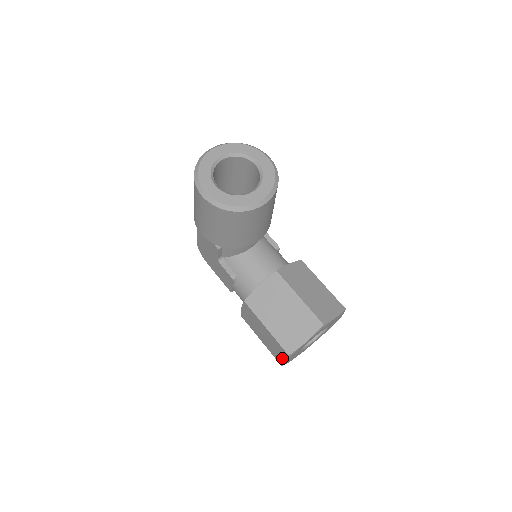
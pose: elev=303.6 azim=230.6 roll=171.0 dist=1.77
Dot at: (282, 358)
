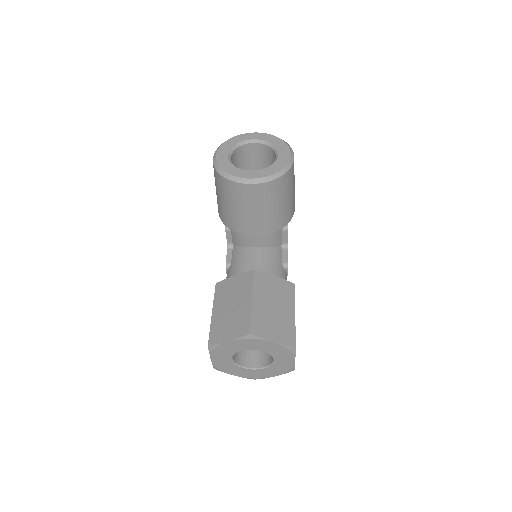
Dot at: occluded
